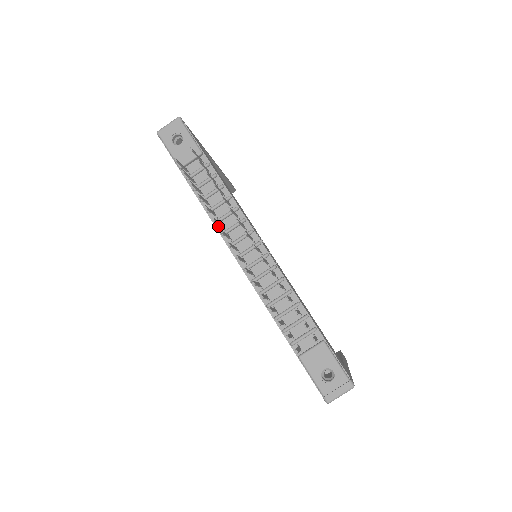
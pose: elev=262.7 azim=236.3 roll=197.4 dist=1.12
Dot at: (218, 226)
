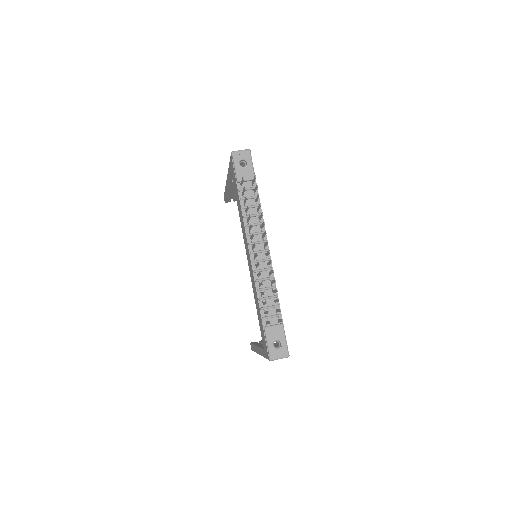
Dot at: (247, 228)
